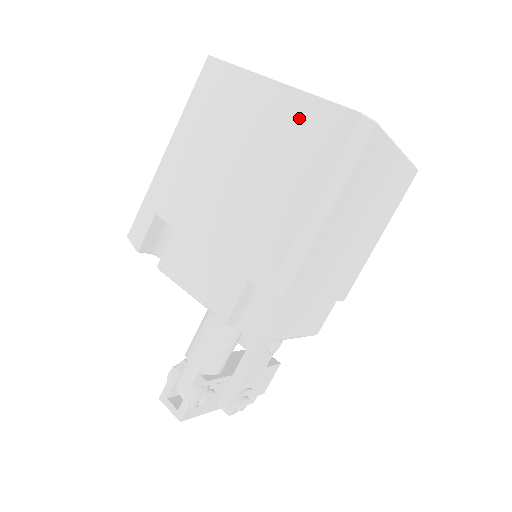
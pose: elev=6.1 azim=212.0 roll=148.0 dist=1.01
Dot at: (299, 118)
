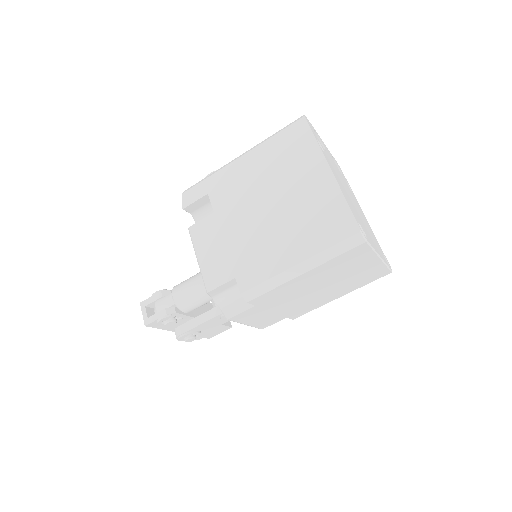
Dot at: (327, 204)
